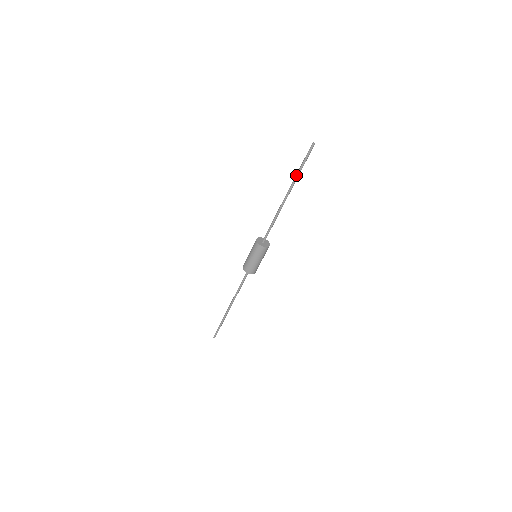
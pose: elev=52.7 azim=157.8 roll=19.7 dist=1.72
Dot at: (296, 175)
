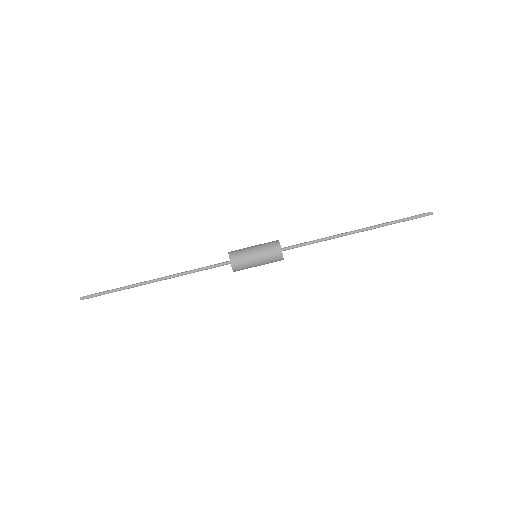
Dot at: (387, 222)
